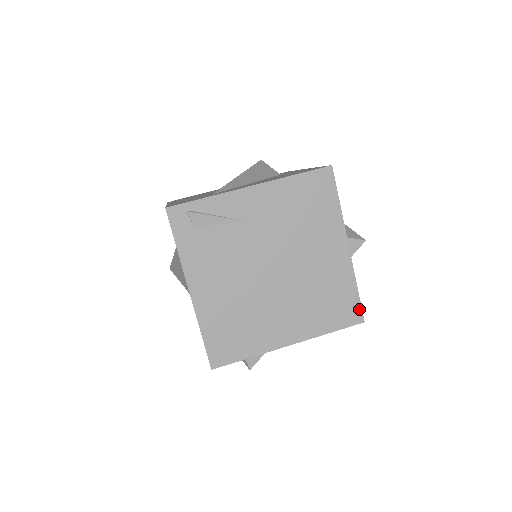
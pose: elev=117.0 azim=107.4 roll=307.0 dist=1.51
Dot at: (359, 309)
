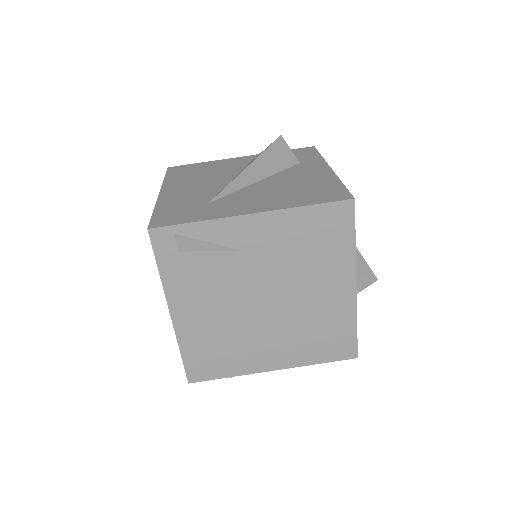
Dot at: (354, 346)
